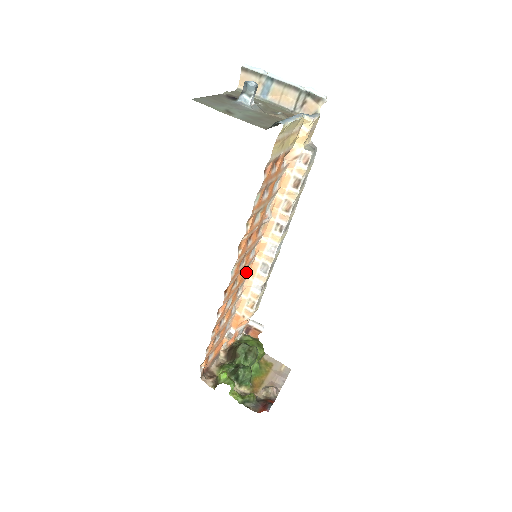
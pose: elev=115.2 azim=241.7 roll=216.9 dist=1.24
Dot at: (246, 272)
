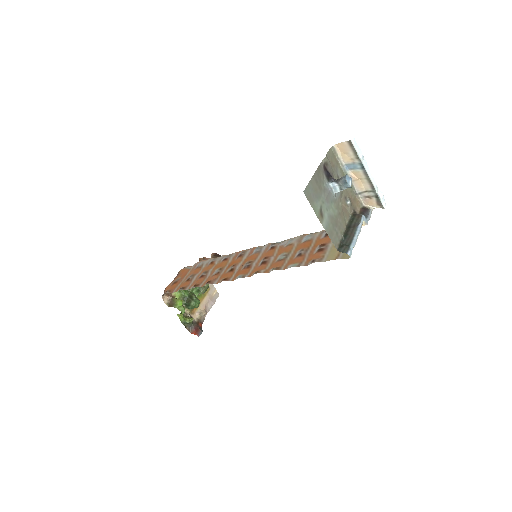
Dot at: (239, 254)
